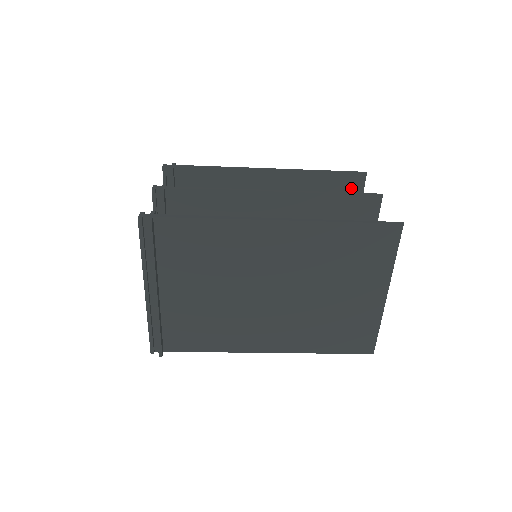
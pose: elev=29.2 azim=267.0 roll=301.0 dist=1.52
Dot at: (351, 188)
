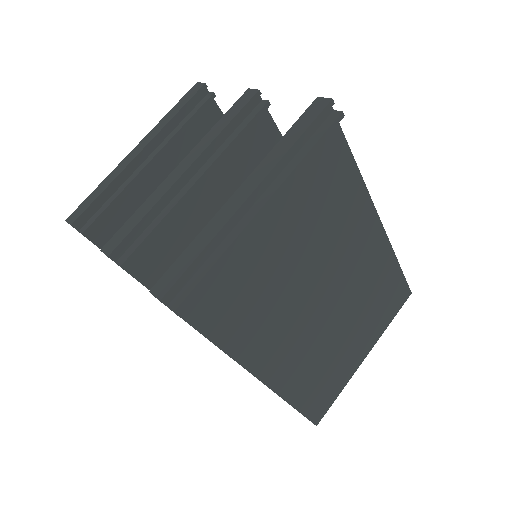
Dot at: occluded
